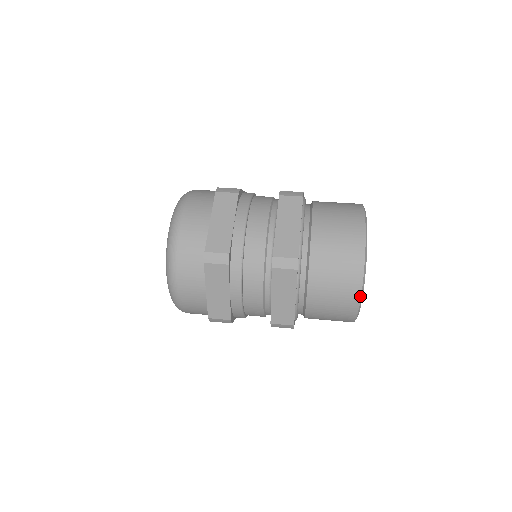
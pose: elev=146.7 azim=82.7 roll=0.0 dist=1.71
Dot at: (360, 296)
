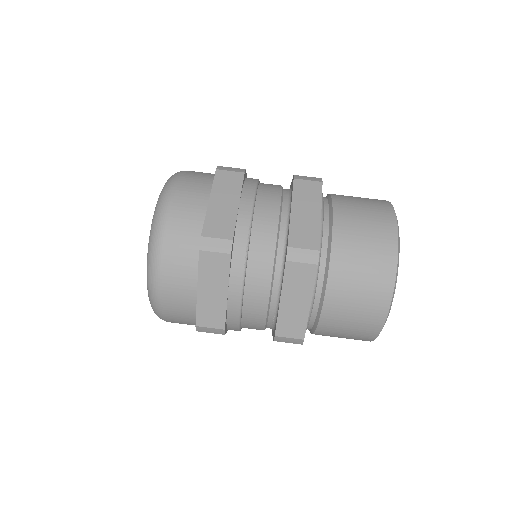
Dot at: (389, 304)
